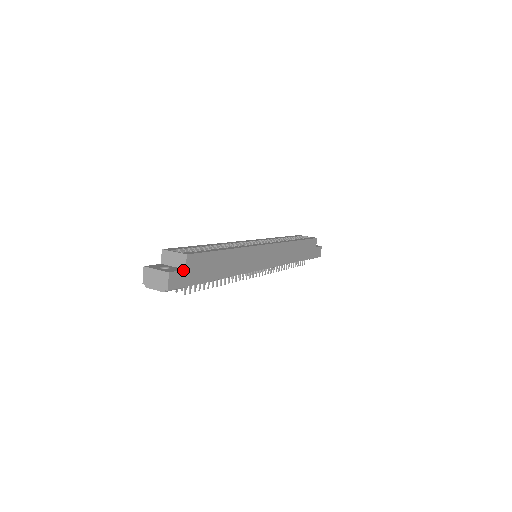
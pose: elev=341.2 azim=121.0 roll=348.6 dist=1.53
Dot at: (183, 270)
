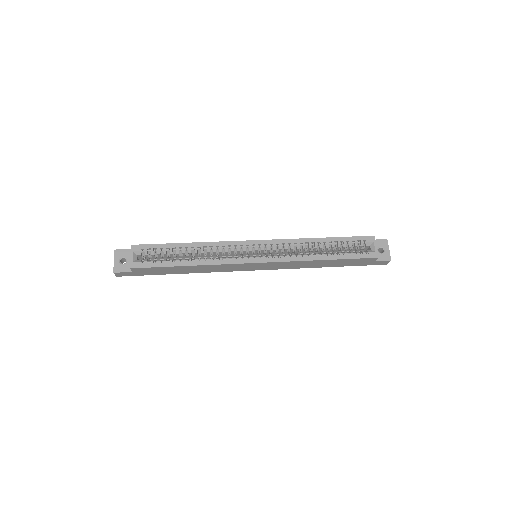
Dot at: (130, 272)
